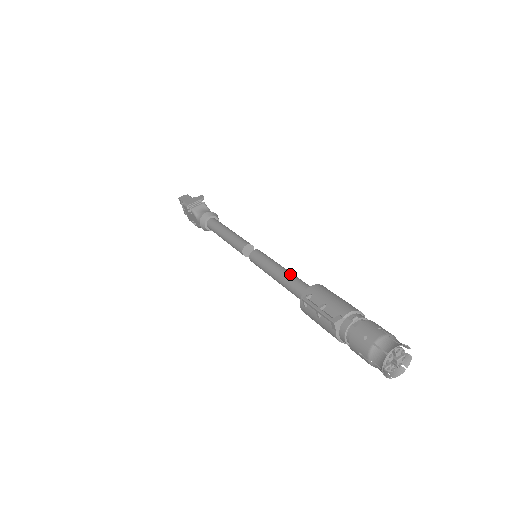
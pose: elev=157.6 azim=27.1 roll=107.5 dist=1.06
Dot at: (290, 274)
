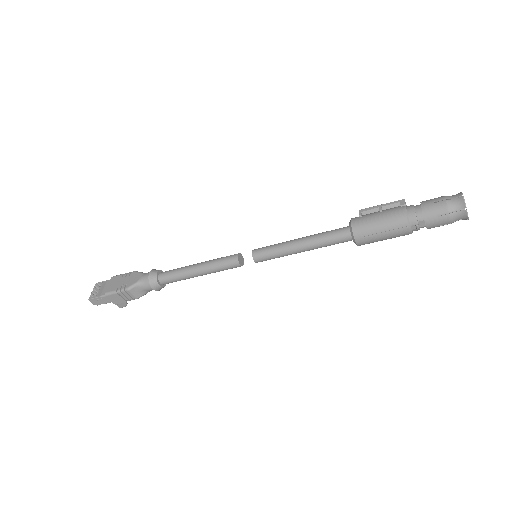
Dot at: occluded
